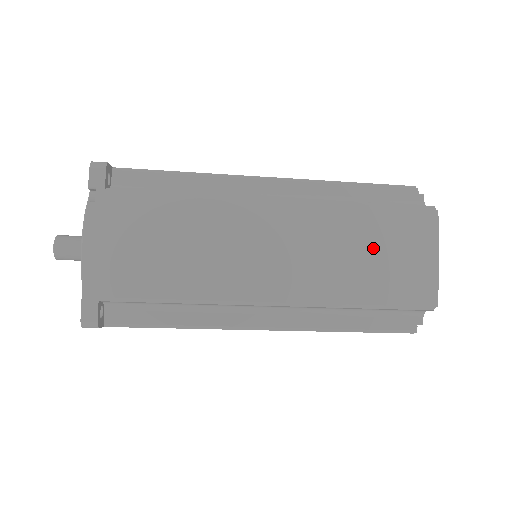
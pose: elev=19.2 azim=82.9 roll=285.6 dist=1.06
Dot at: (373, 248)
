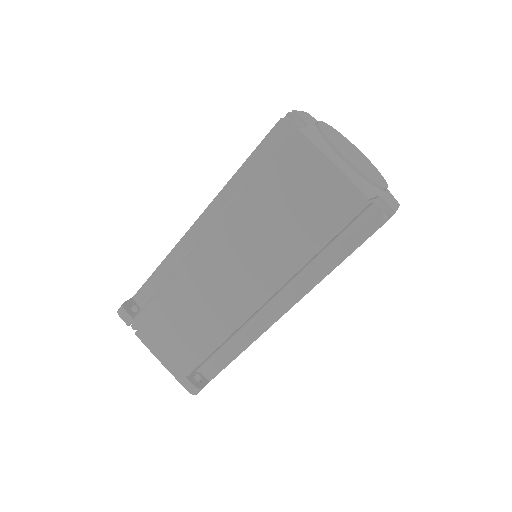
Dot at: (283, 208)
